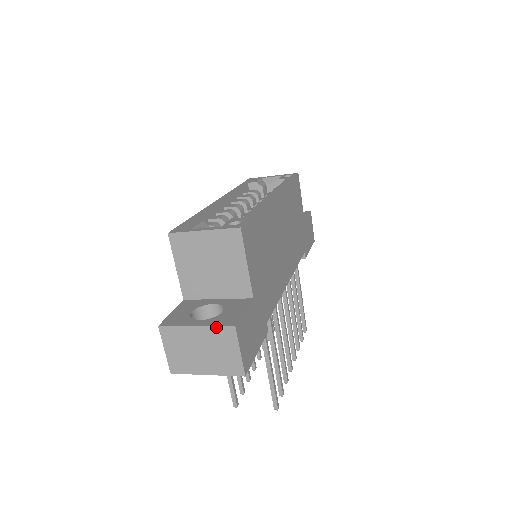
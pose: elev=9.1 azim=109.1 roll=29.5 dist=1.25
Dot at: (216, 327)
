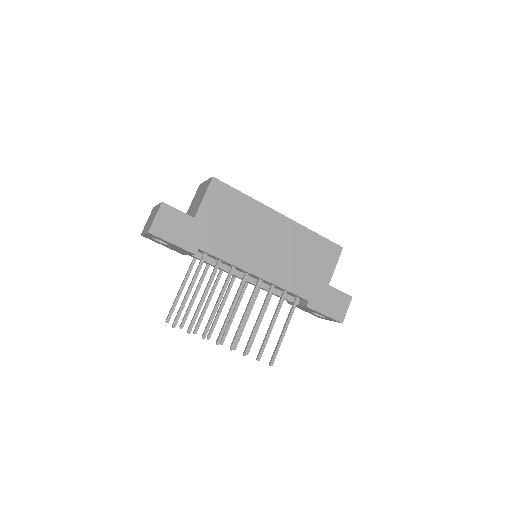
Dot at: occluded
